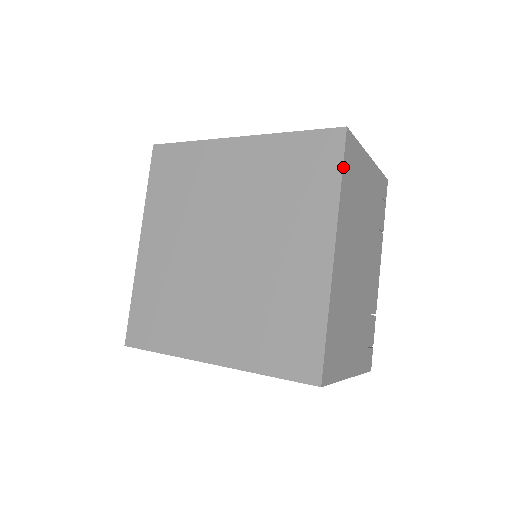
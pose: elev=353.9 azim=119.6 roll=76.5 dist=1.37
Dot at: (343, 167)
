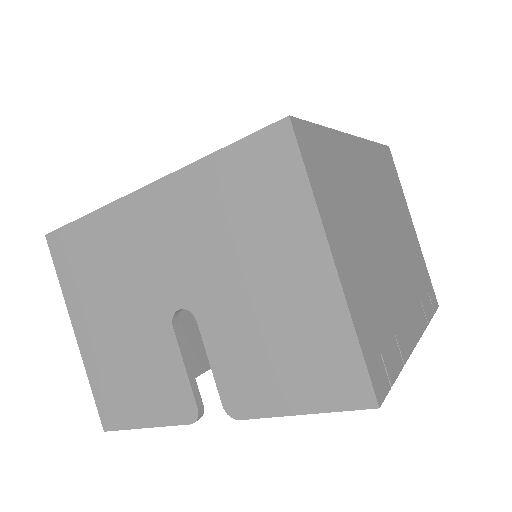
Dot at: (379, 145)
